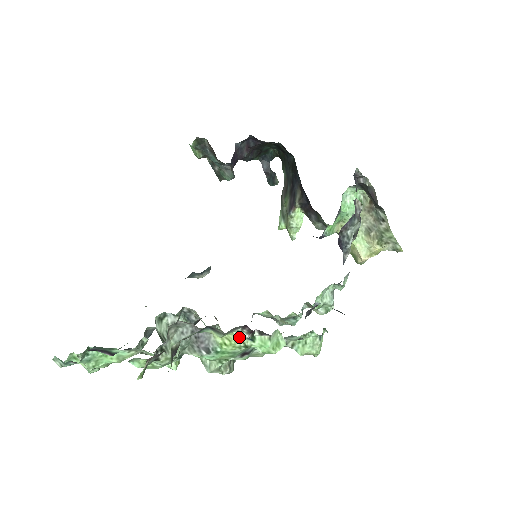
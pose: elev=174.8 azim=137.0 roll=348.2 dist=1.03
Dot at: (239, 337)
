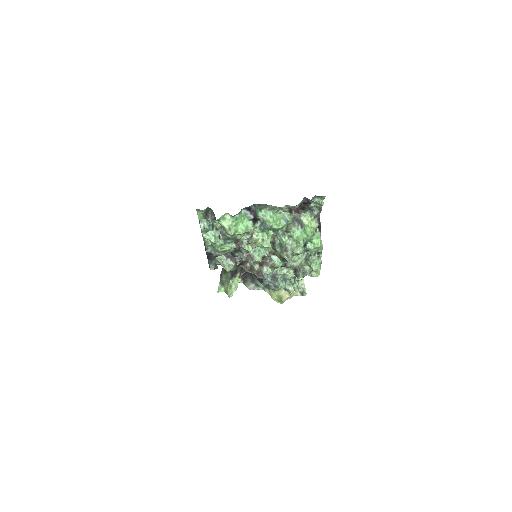
Dot at: (315, 224)
